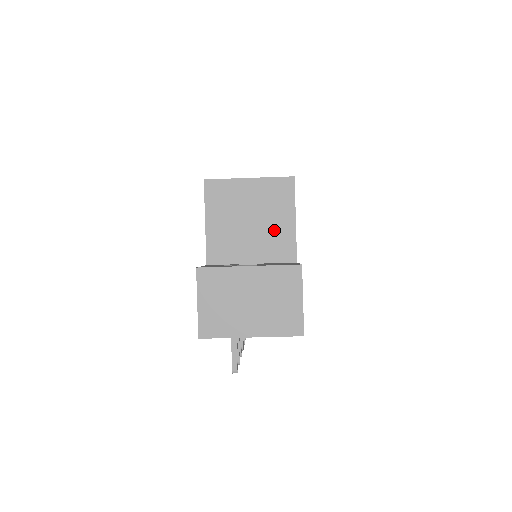
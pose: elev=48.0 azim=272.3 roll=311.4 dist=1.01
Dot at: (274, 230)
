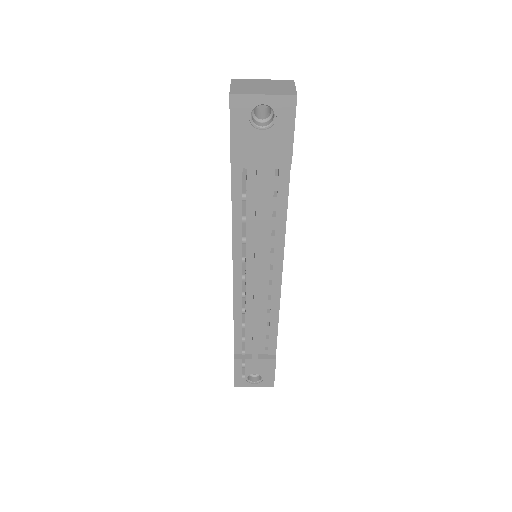
Dot at: occluded
